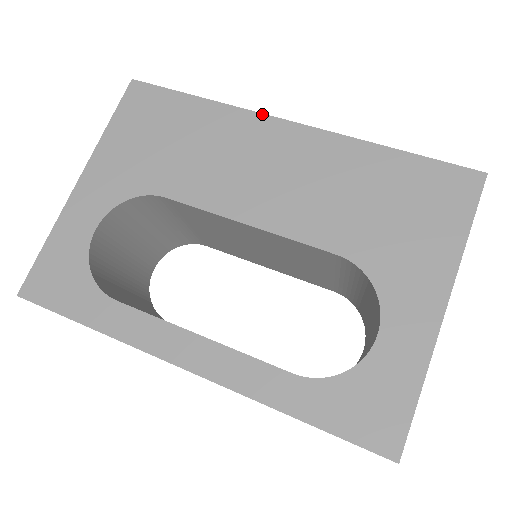
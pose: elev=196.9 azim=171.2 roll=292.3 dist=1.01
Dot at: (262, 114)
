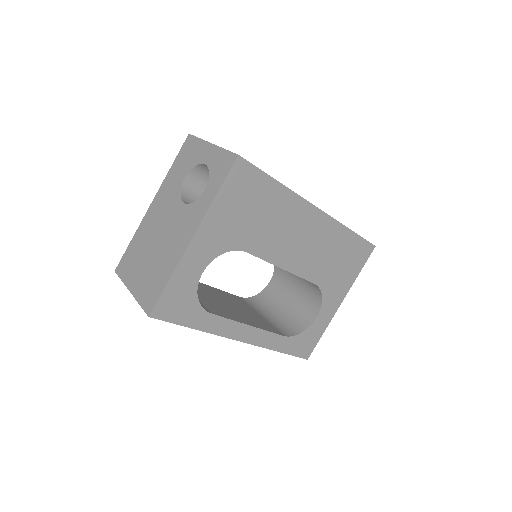
Dot at: (307, 201)
